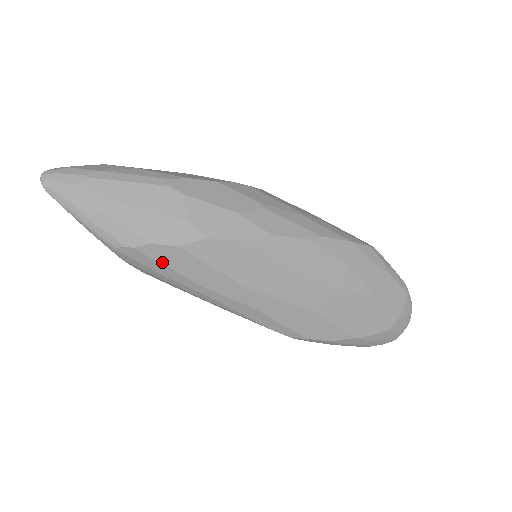
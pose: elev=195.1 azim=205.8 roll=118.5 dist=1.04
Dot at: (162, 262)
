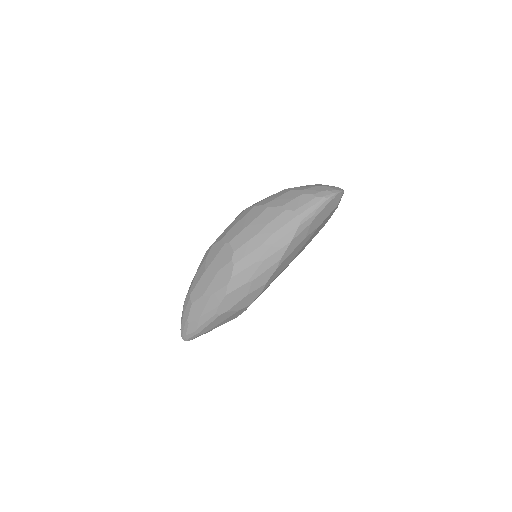
Dot at: occluded
